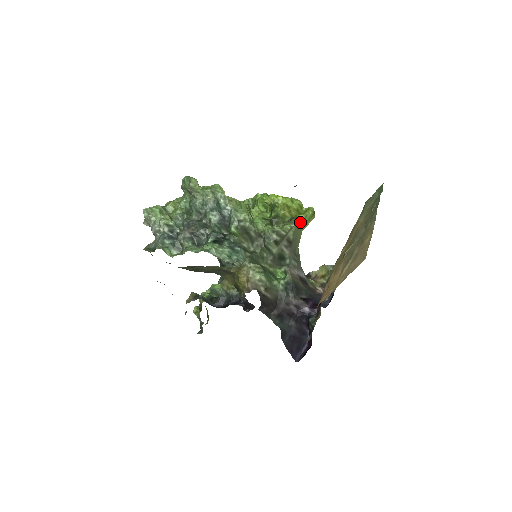
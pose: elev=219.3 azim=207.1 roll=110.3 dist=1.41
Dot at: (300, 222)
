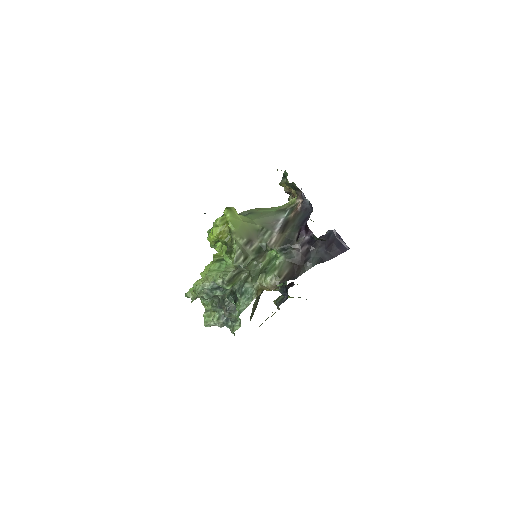
Dot at: (234, 228)
